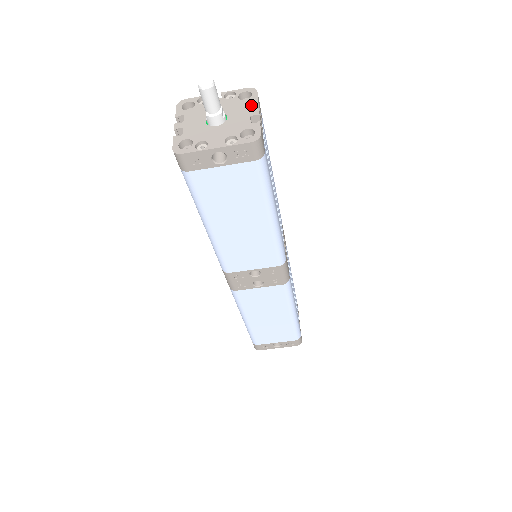
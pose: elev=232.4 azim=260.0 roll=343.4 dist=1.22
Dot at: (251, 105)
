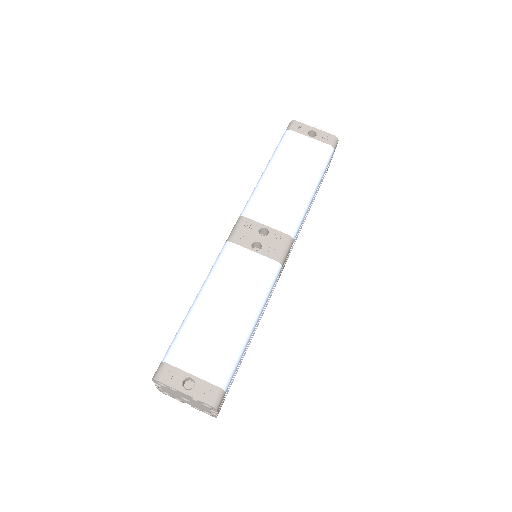
Dot at: occluded
